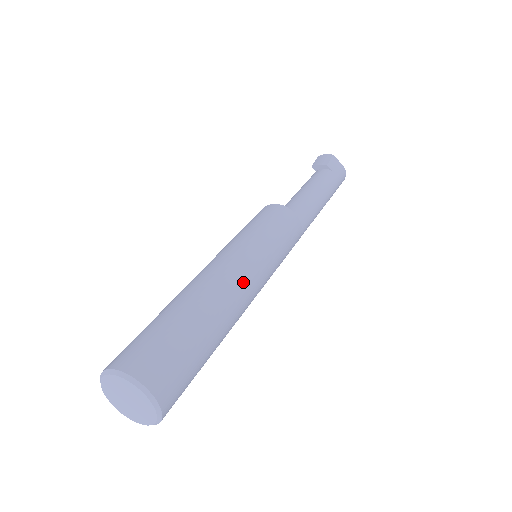
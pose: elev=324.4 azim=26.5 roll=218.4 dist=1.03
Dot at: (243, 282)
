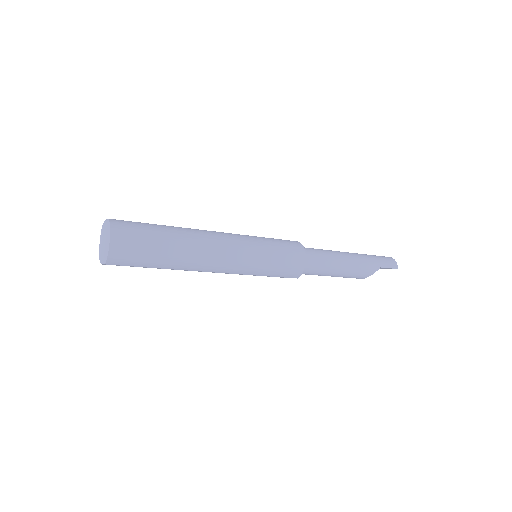
Dot at: (215, 232)
